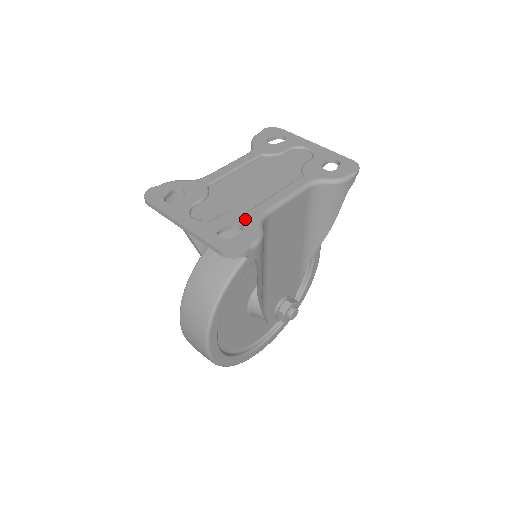
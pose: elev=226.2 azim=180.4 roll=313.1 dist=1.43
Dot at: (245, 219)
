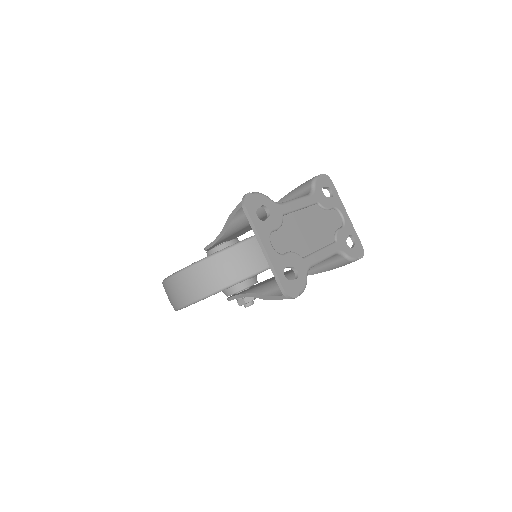
Dot at: (300, 266)
